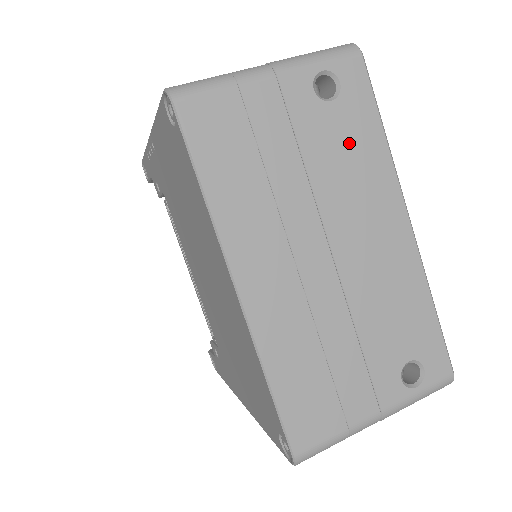
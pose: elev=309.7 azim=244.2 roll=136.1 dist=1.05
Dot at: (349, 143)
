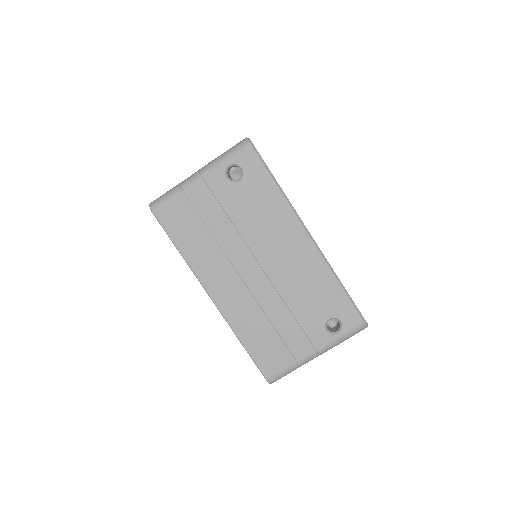
Dot at: (257, 202)
